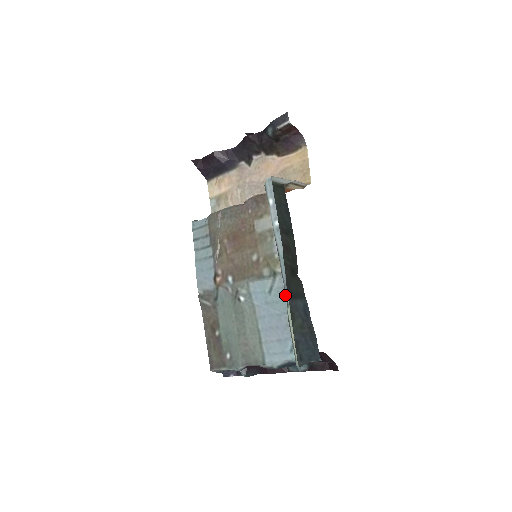
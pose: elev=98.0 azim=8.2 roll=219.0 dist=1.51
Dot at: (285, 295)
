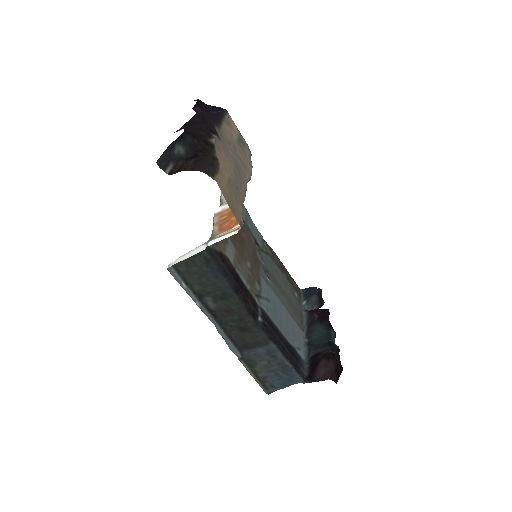
Dot at: (271, 317)
